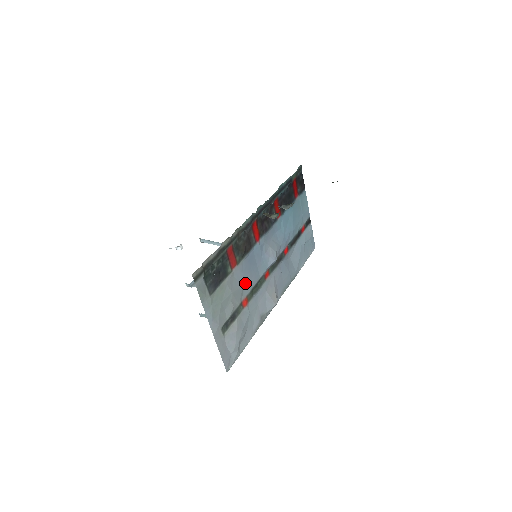
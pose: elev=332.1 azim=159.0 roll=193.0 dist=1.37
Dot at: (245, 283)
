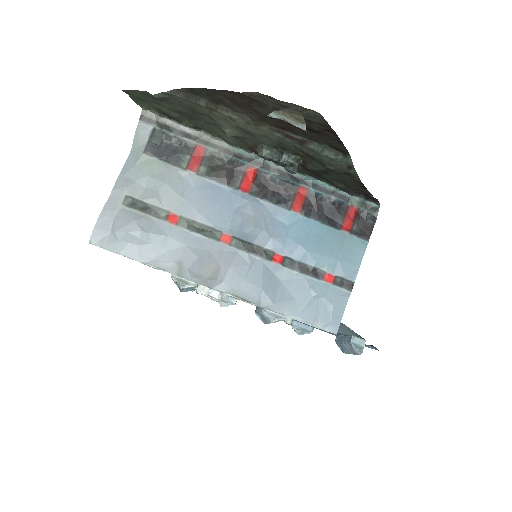
Dot at: (190, 202)
